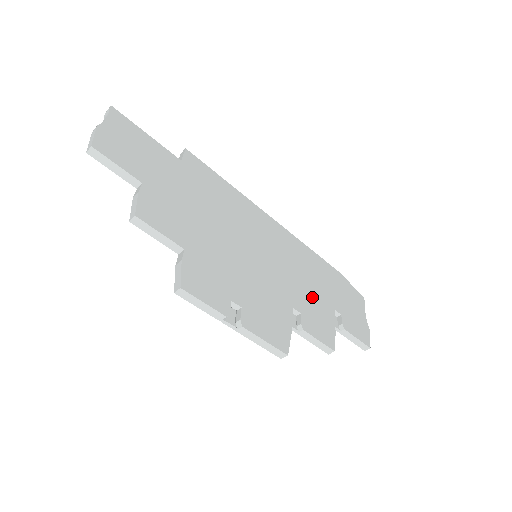
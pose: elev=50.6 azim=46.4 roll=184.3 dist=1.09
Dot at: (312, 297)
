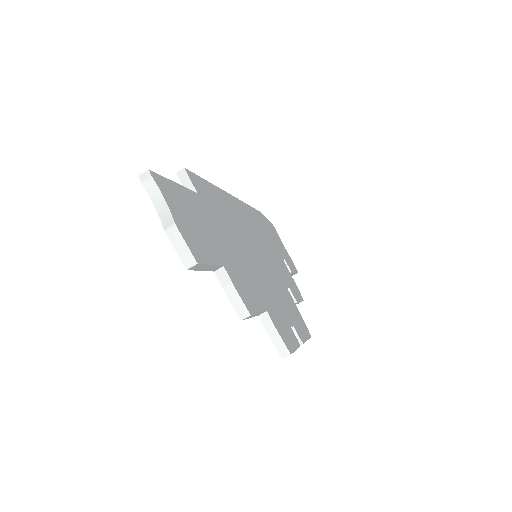
Dot at: (279, 262)
